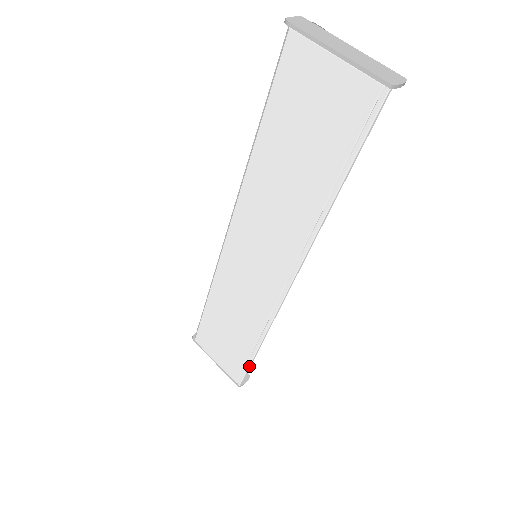
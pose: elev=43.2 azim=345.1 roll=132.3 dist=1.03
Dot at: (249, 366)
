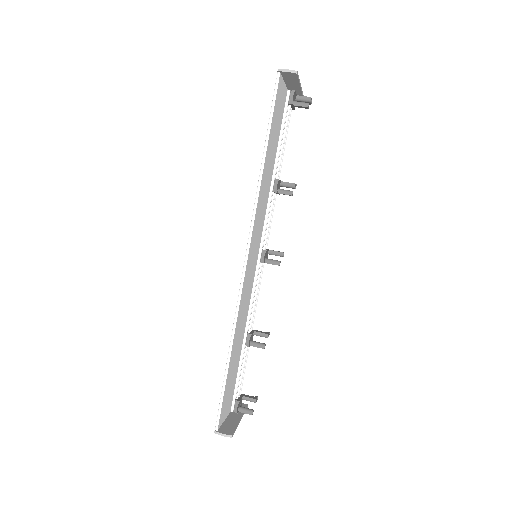
Dot at: (223, 388)
